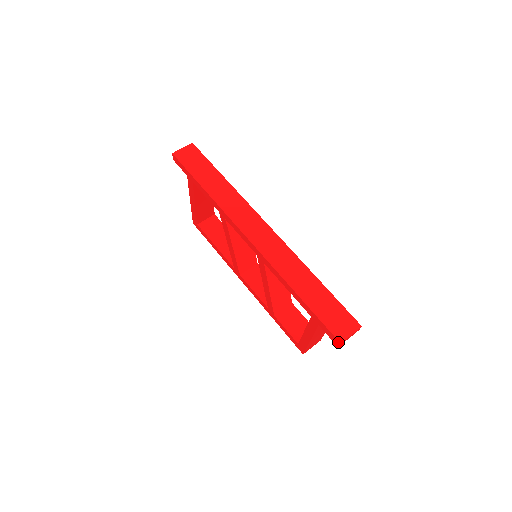
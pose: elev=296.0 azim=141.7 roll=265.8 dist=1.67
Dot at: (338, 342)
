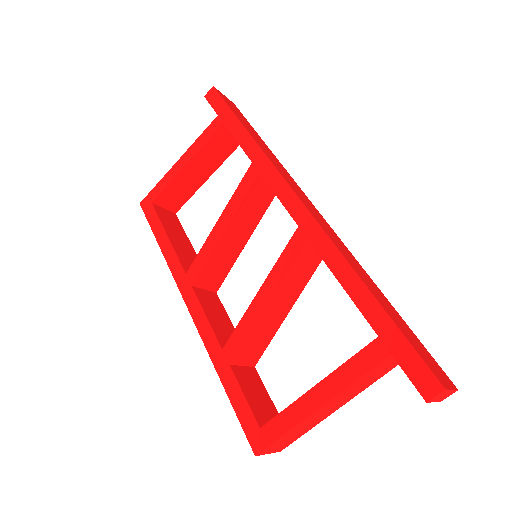
Dot at: (438, 386)
